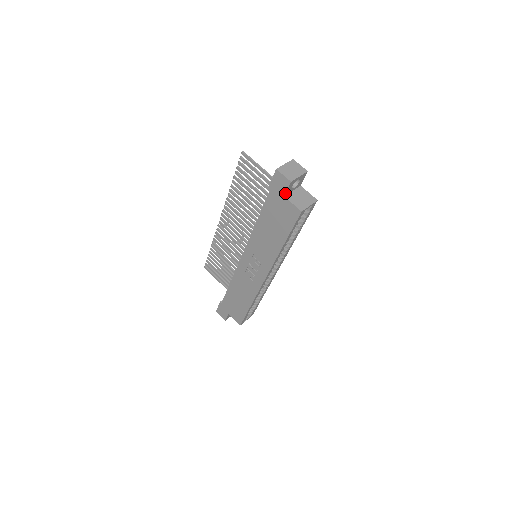
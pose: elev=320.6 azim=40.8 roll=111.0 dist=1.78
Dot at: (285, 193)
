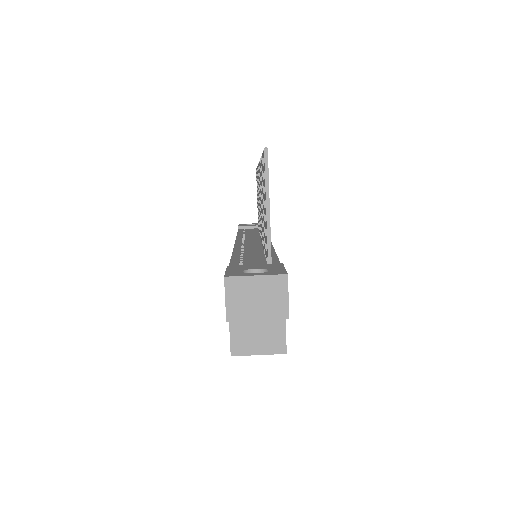
Dot at: occluded
